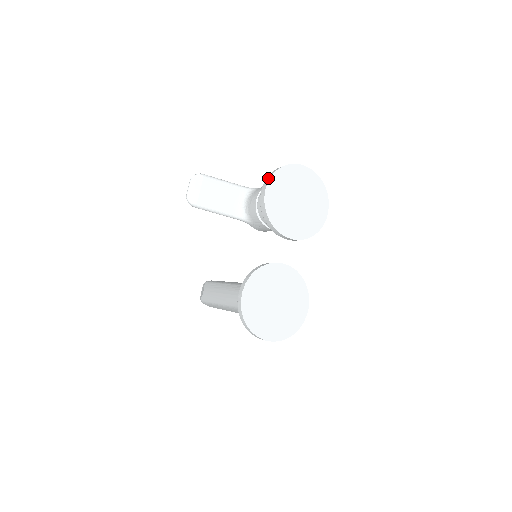
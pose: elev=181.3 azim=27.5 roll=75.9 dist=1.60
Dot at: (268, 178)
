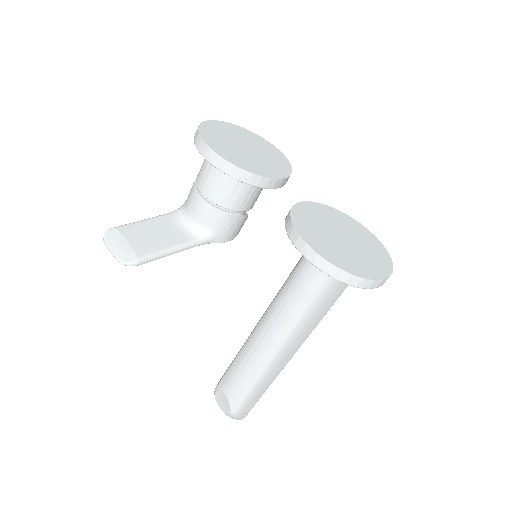
Dot at: (198, 140)
